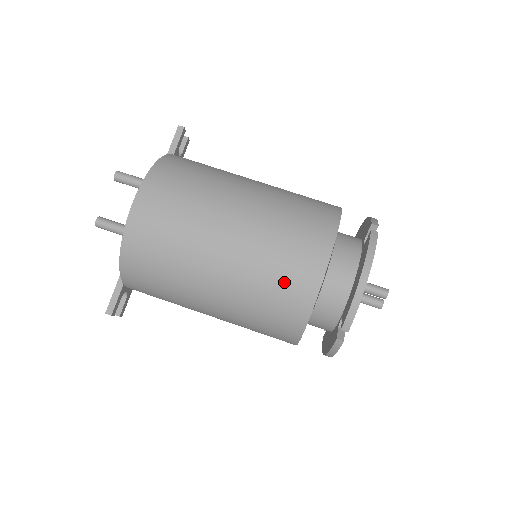
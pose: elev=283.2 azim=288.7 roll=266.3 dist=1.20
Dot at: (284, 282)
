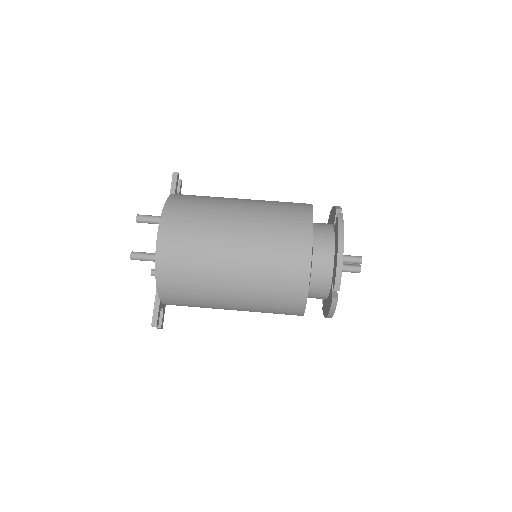
Dot at: (284, 265)
